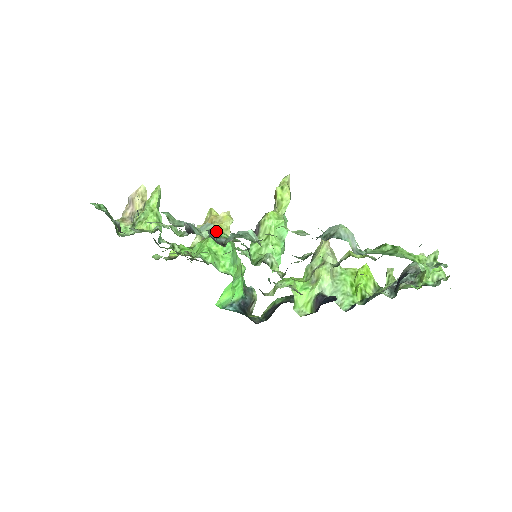
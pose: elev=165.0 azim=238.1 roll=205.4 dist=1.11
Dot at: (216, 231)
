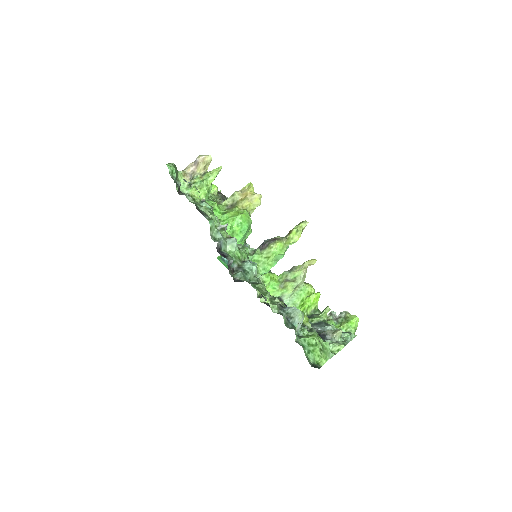
Dot at: (236, 249)
